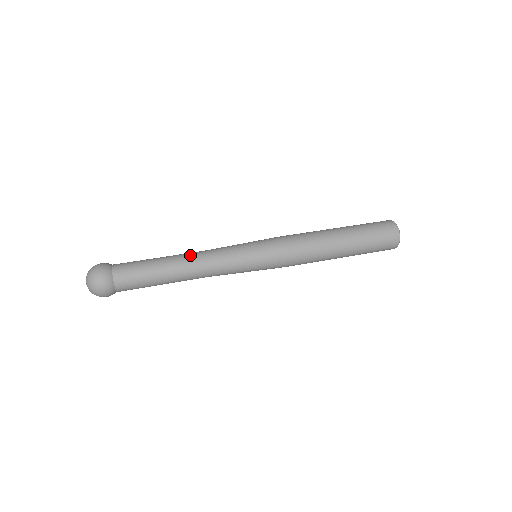
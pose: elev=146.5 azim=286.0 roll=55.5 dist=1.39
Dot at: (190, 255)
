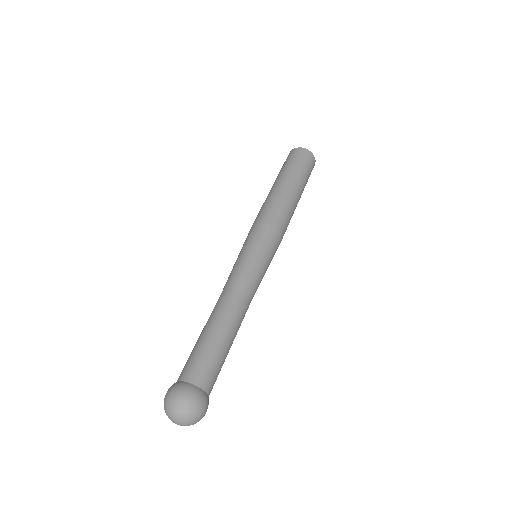
Dot at: (240, 310)
